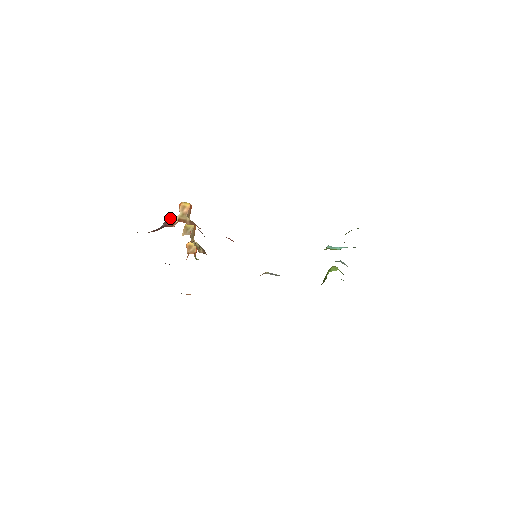
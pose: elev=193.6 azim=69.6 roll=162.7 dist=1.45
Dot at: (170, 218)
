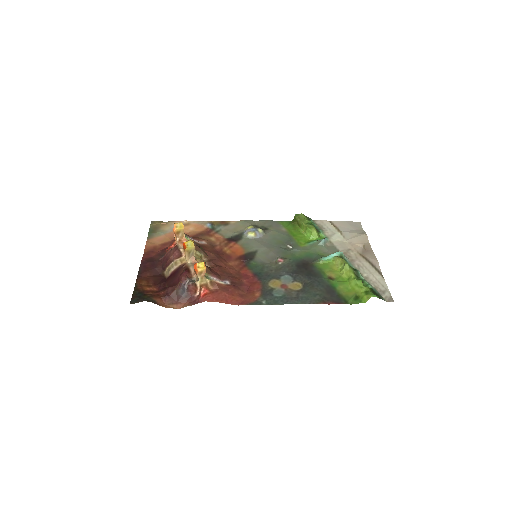
Dot at: (191, 286)
